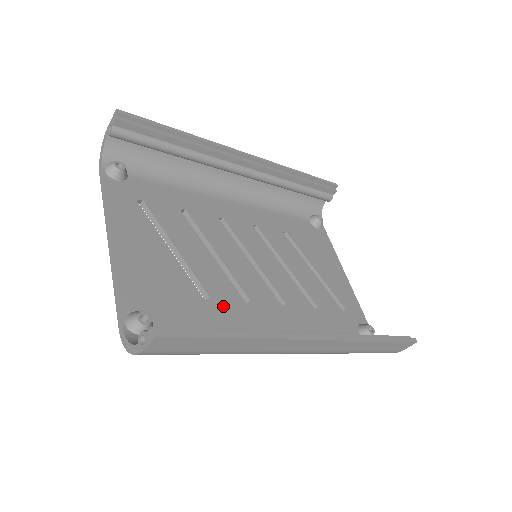
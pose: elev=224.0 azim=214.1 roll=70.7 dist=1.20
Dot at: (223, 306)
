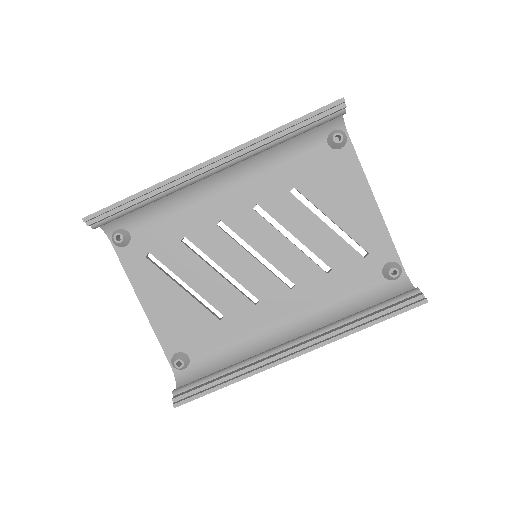
Dot at: (236, 318)
